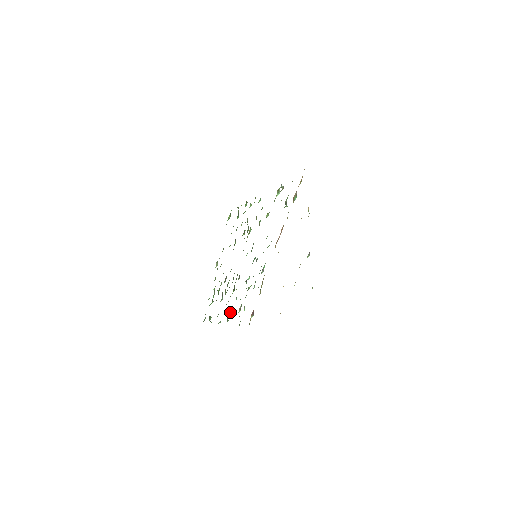
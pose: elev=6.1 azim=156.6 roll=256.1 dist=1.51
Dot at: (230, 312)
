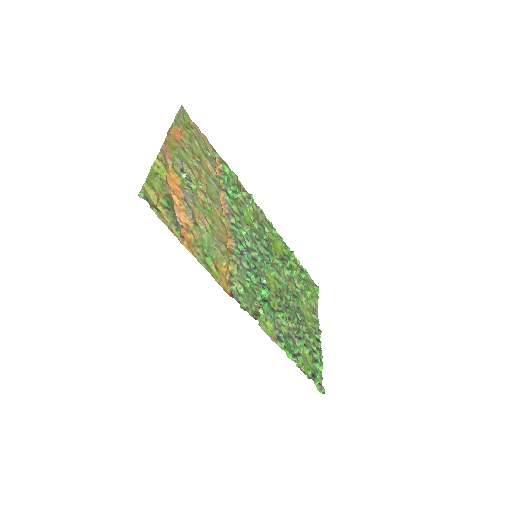
Dot at: (277, 331)
